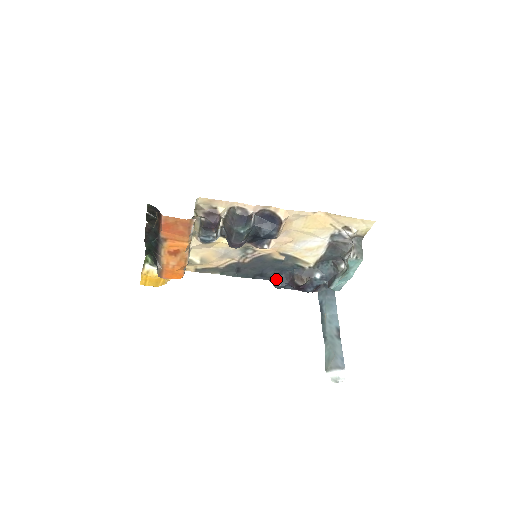
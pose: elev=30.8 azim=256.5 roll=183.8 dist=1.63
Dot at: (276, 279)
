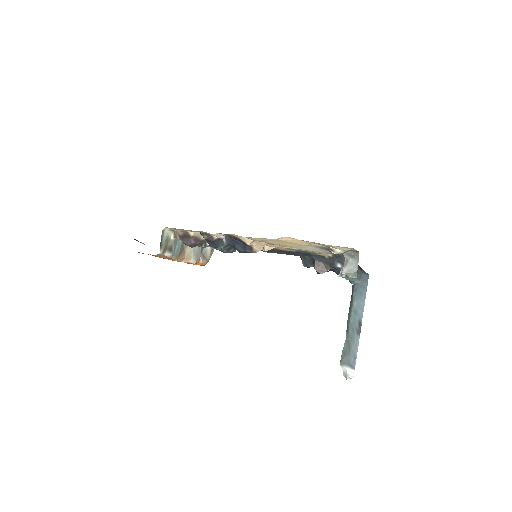
Dot at: (304, 259)
